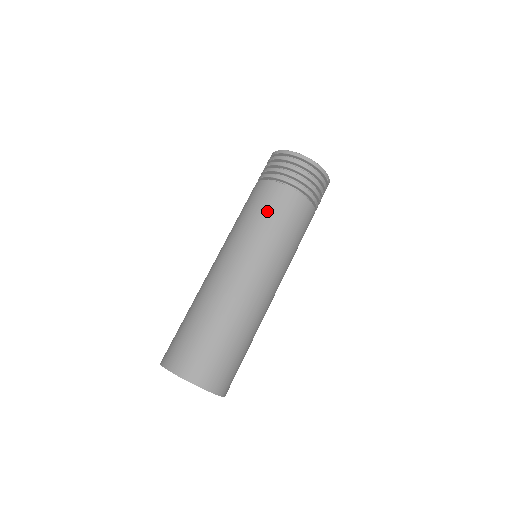
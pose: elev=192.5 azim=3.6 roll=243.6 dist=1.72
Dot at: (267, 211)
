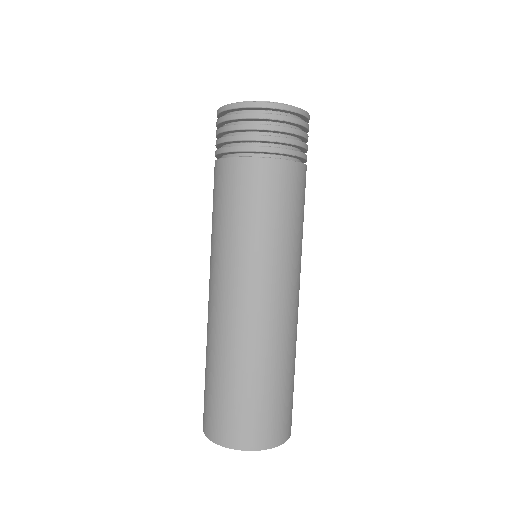
Dot at: (218, 204)
